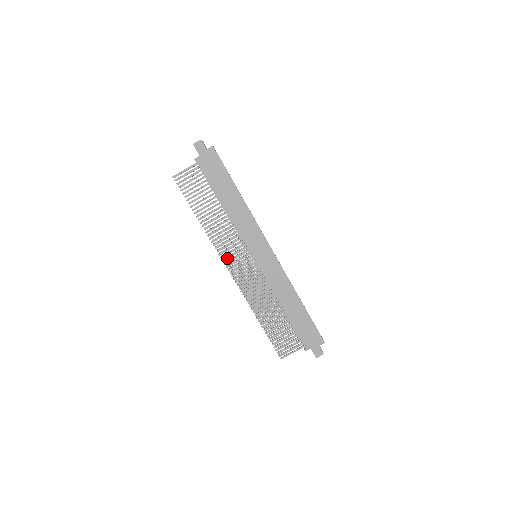
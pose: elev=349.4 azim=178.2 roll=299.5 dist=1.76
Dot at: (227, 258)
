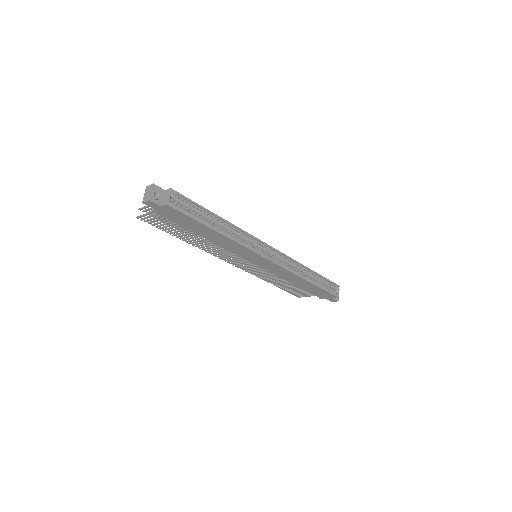
Dot at: (225, 259)
